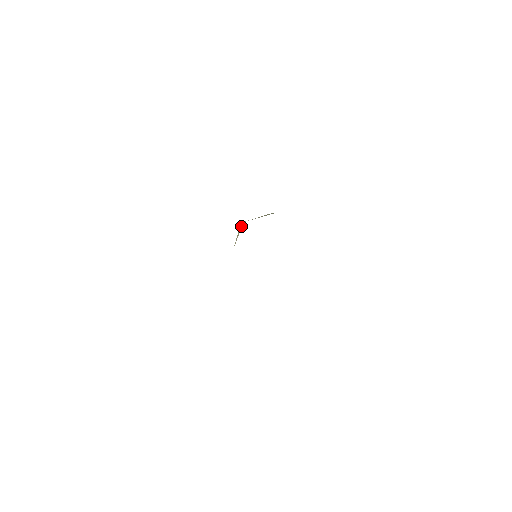
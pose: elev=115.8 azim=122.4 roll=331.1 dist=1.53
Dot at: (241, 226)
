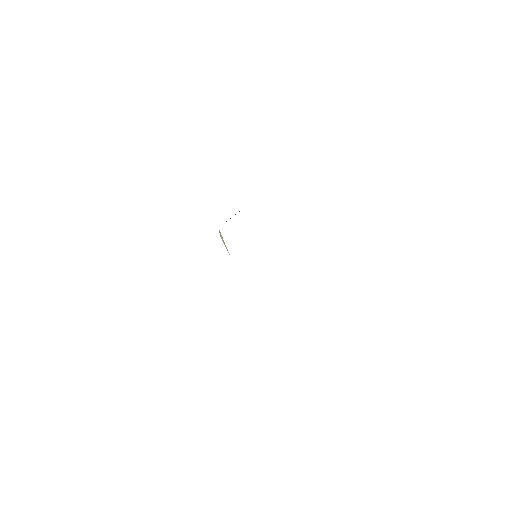
Dot at: (220, 233)
